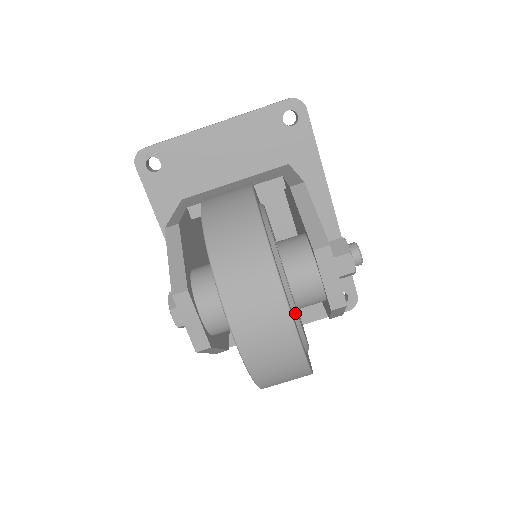
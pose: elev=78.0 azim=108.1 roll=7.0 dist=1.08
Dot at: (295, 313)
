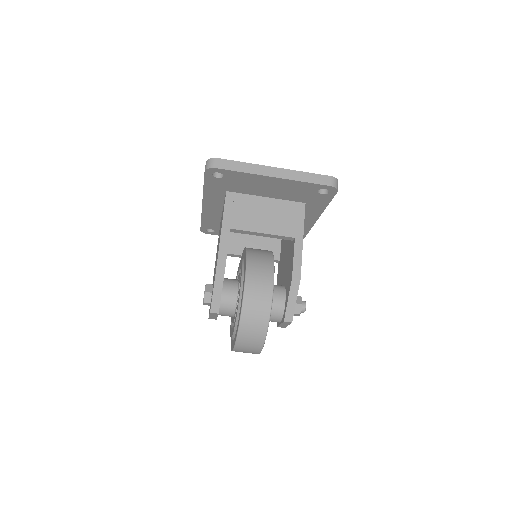
Dot at: occluded
